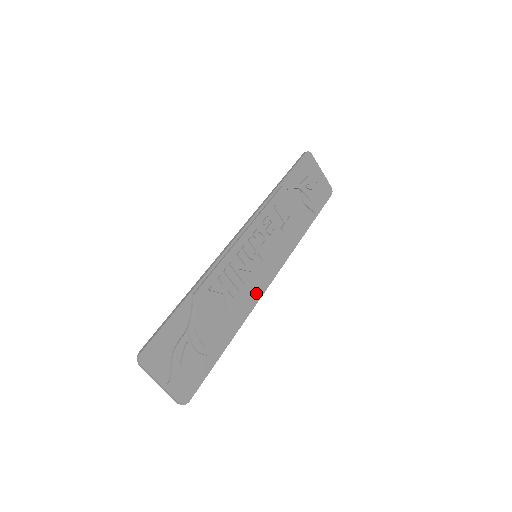
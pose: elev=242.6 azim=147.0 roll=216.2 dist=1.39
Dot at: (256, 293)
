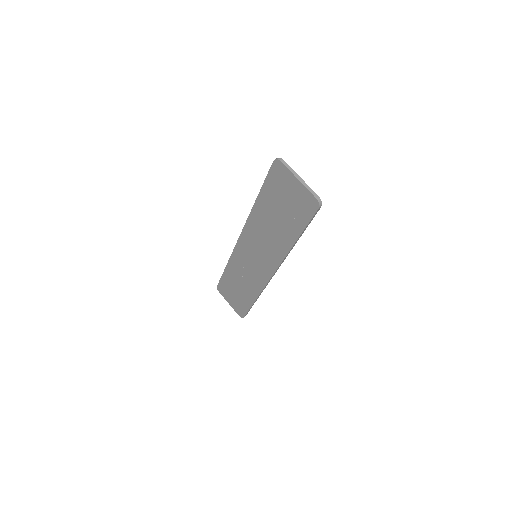
Dot at: occluded
